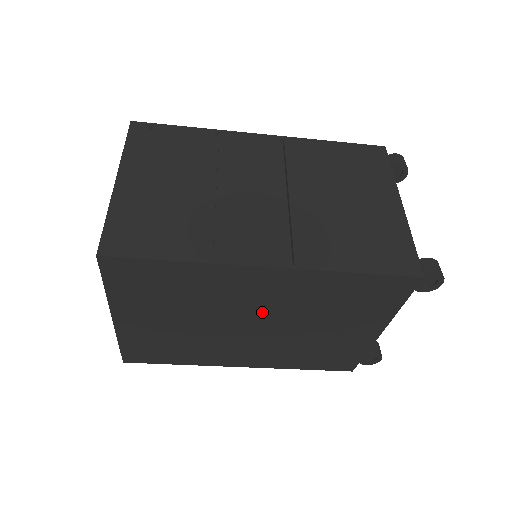
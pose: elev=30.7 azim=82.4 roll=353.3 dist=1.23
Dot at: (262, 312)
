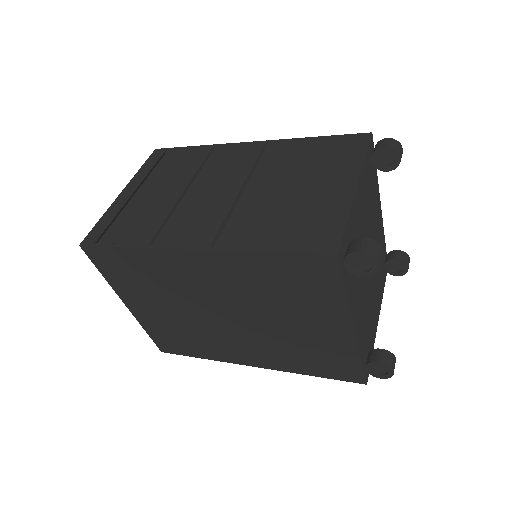
Dot at: (223, 300)
